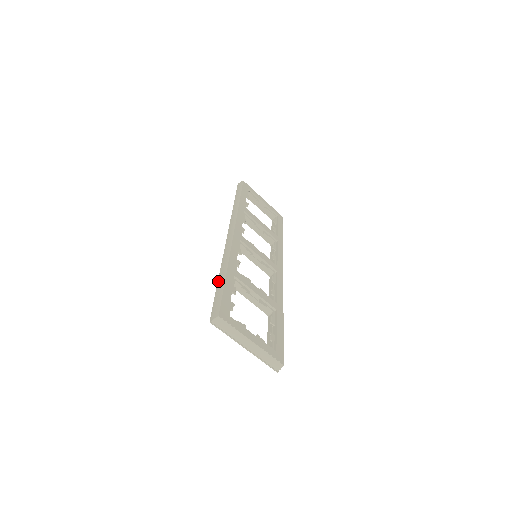
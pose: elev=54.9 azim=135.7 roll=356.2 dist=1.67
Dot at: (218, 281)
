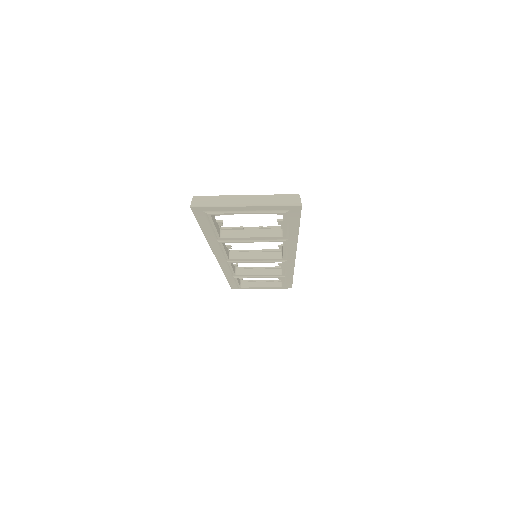
Dot at: (202, 231)
